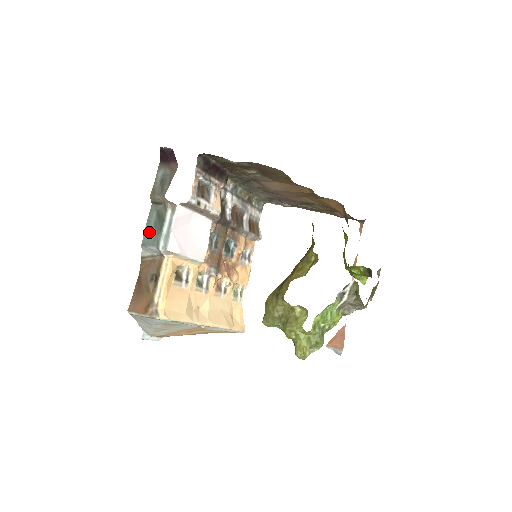
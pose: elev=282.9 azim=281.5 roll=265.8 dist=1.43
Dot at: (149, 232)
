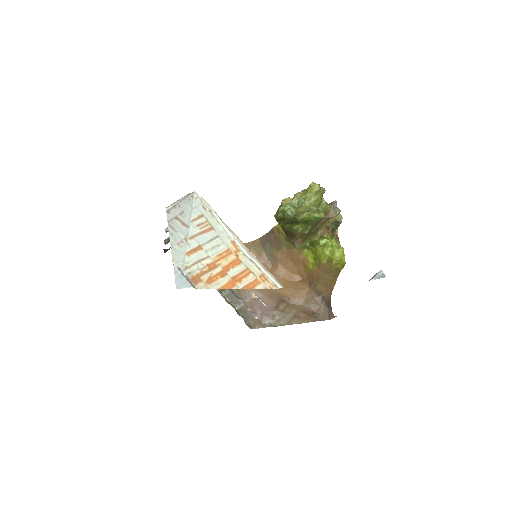
Dot at: occluded
